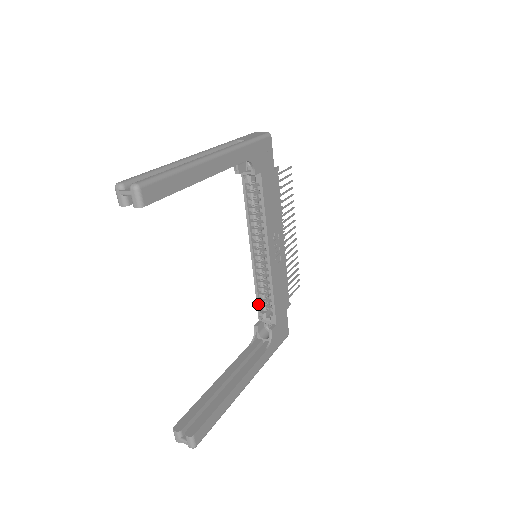
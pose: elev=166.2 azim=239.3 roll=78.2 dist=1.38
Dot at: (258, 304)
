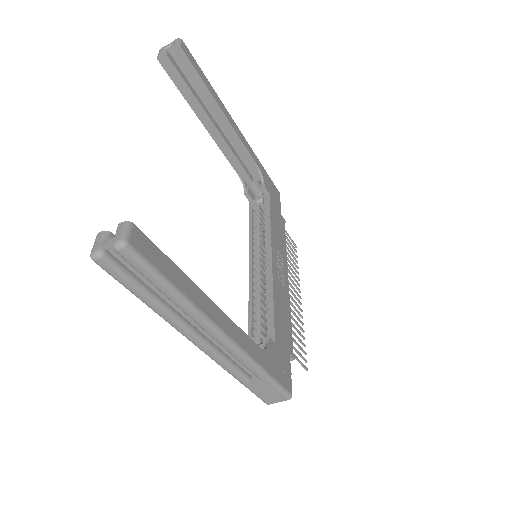
Dot at: (250, 325)
